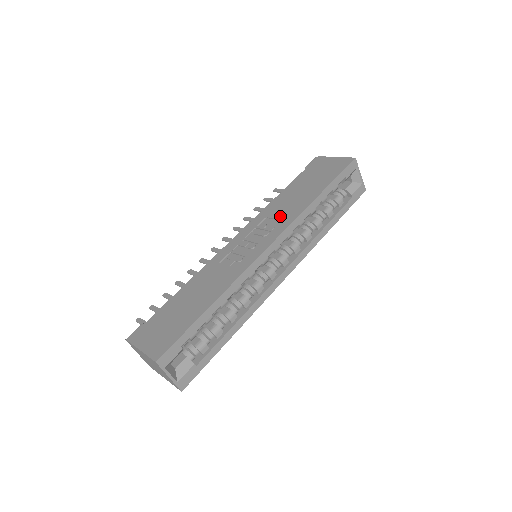
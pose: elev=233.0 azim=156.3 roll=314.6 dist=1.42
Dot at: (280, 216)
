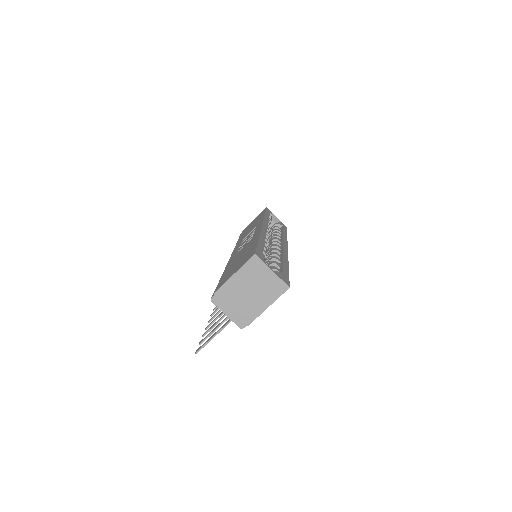
Dot at: (252, 230)
